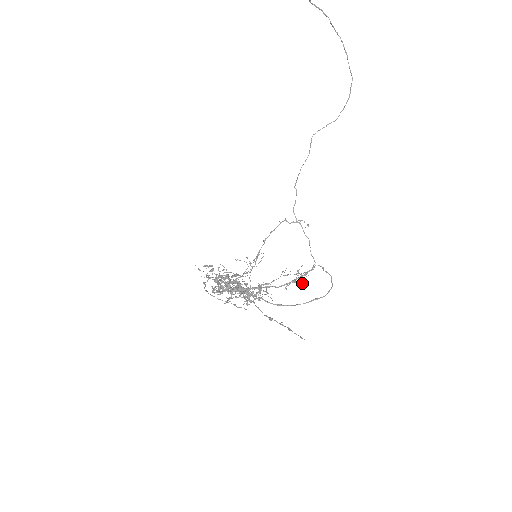
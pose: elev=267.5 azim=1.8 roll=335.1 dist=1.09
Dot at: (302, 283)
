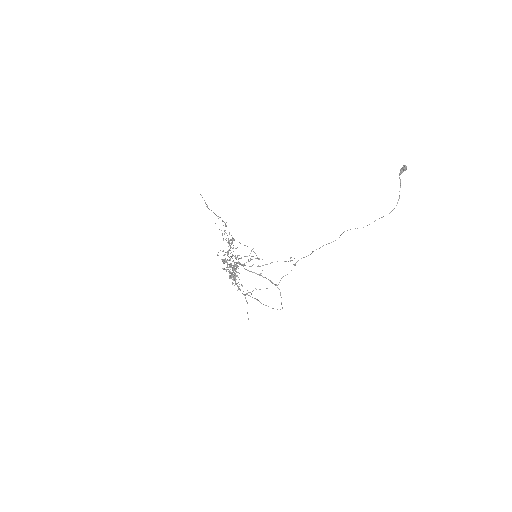
Dot at: occluded
